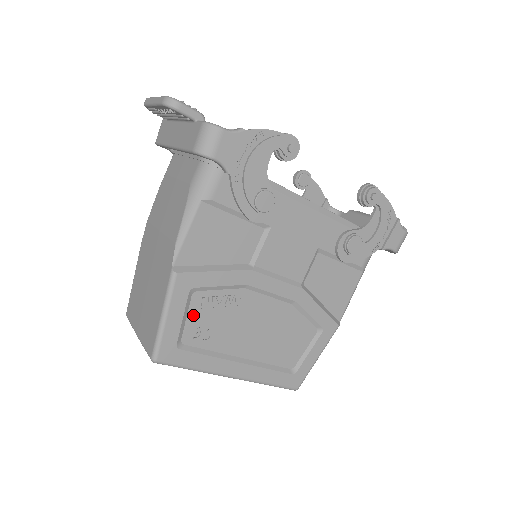
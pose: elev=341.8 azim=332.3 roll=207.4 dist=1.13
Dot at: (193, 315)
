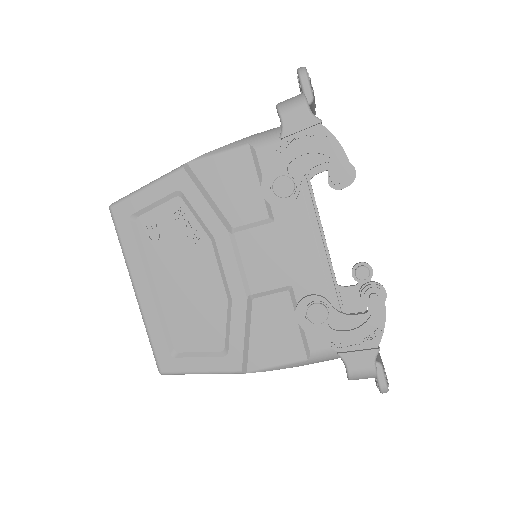
Dot at: (162, 211)
